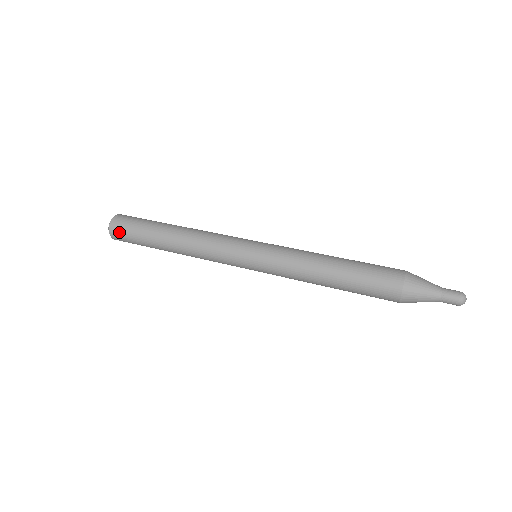
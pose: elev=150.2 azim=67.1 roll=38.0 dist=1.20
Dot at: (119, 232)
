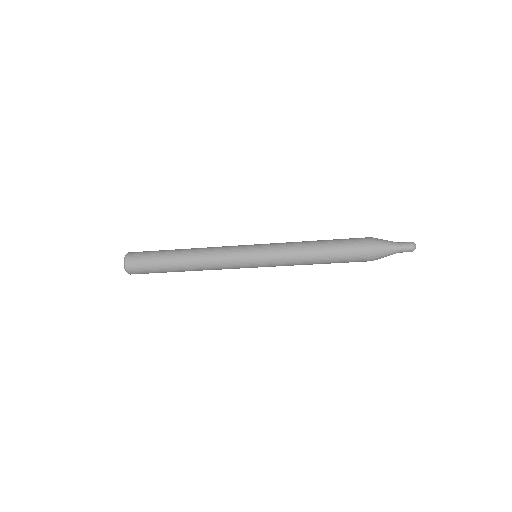
Dot at: (137, 253)
